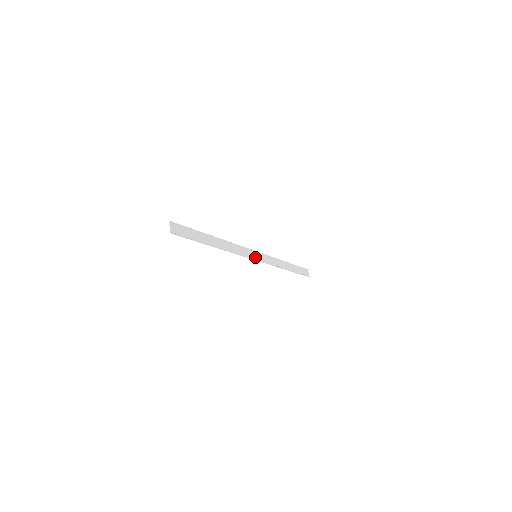
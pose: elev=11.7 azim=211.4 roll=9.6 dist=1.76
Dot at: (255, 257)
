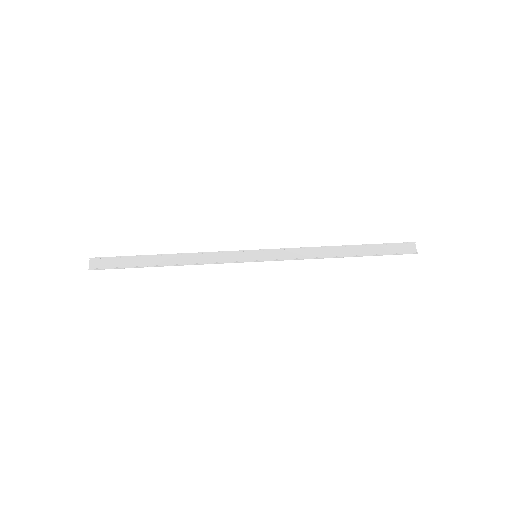
Dot at: (254, 258)
